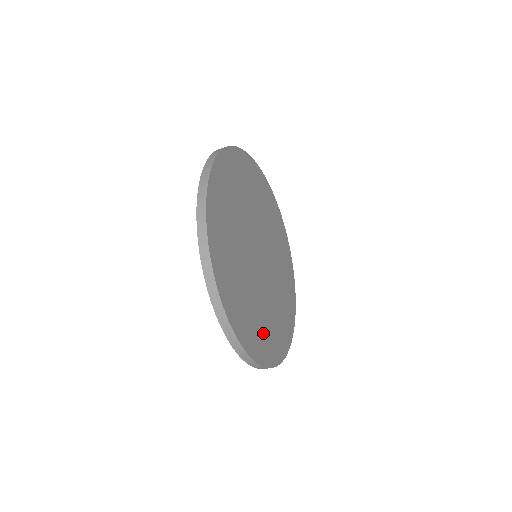
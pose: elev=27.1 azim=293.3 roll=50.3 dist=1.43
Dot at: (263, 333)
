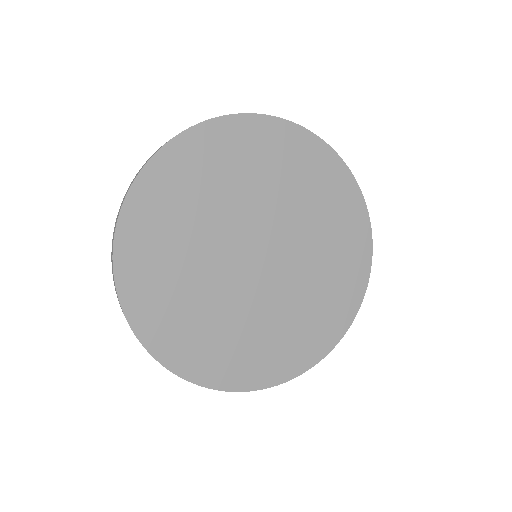
Dot at: (280, 347)
